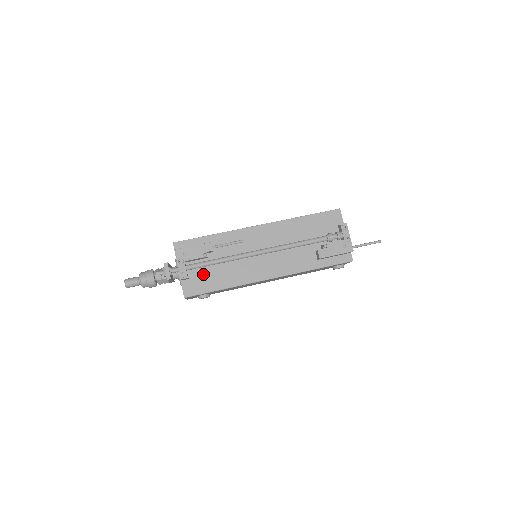
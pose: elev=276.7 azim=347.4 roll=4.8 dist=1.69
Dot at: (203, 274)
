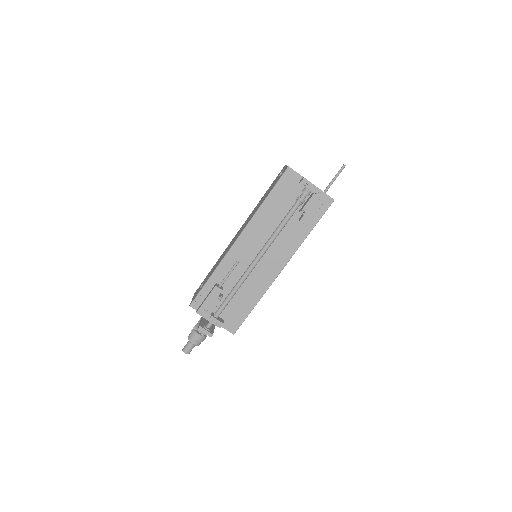
Dot at: (231, 308)
